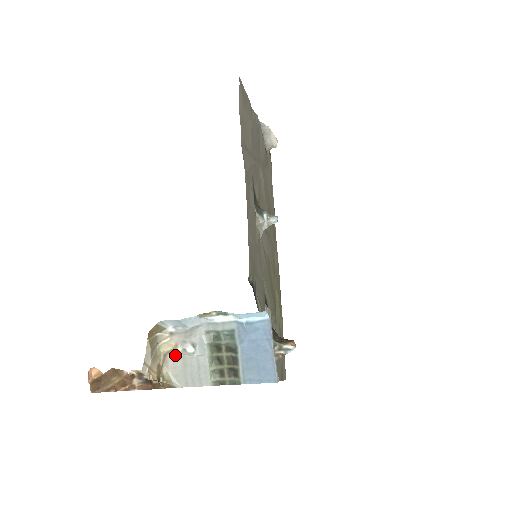
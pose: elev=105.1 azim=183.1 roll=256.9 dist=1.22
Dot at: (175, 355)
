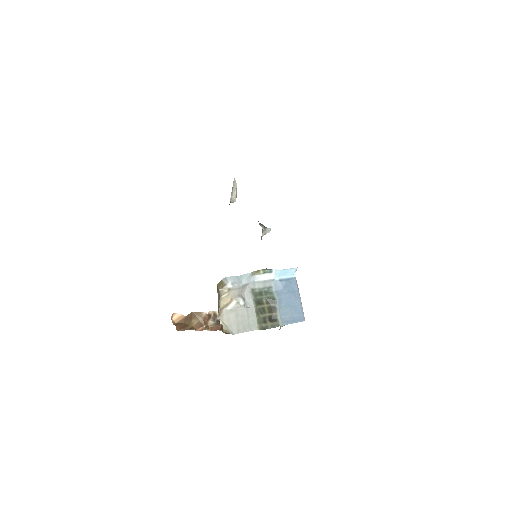
Dot at: (229, 309)
